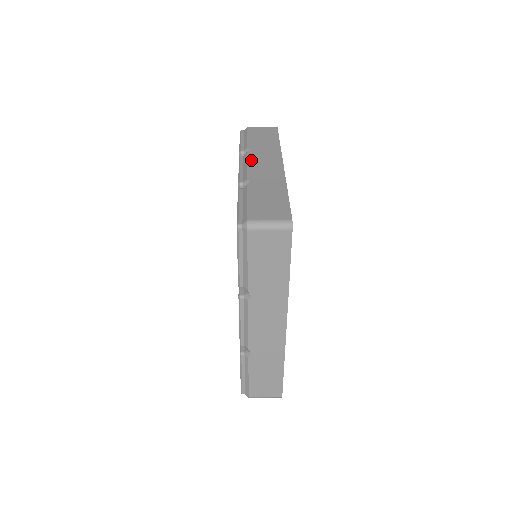
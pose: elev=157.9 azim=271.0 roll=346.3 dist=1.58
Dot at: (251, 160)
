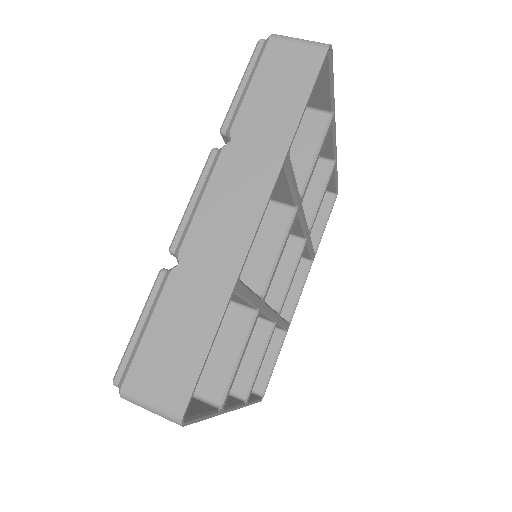
Dot at: (214, 184)
